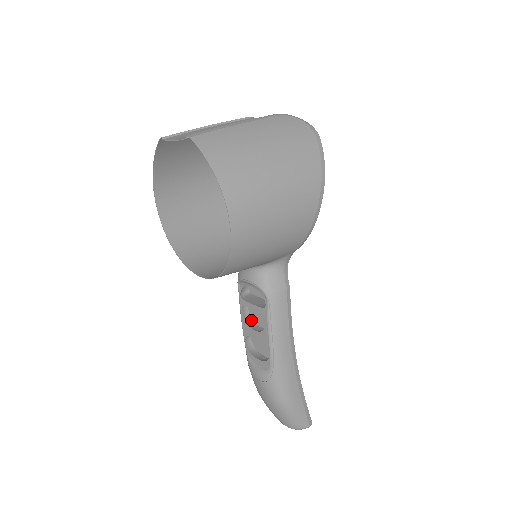
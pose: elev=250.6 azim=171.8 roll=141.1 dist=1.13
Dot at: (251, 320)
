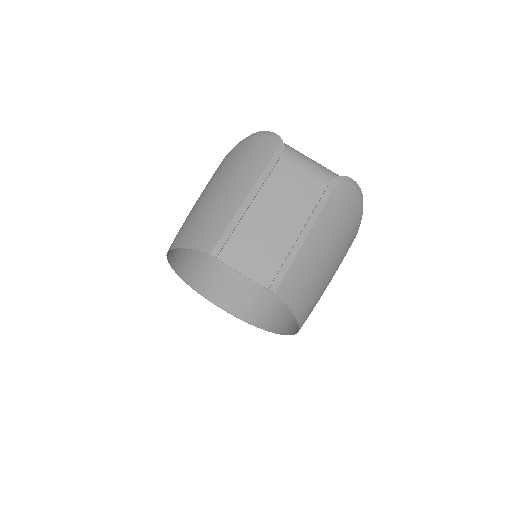
Dot at: occluded
